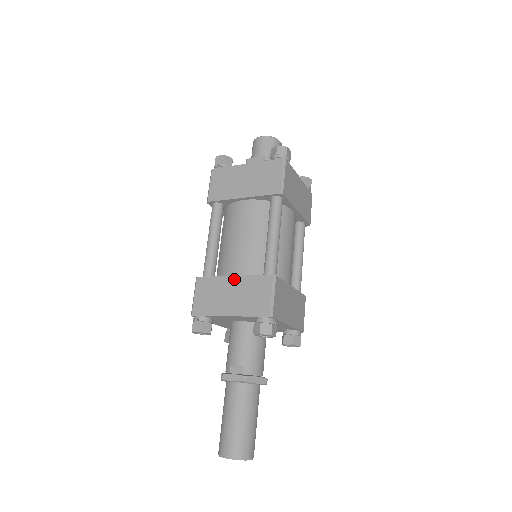
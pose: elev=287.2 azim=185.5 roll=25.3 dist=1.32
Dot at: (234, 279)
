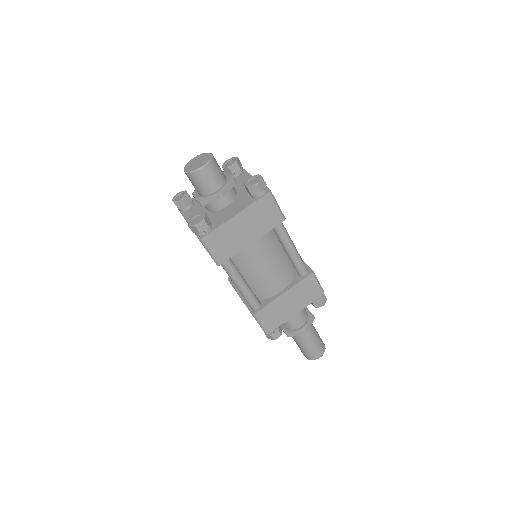
Dot at: occluded
